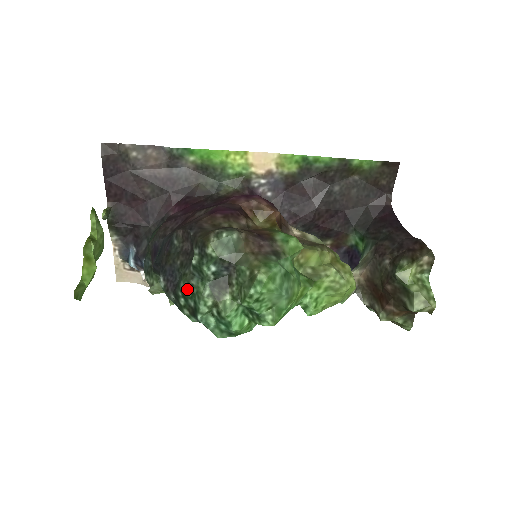
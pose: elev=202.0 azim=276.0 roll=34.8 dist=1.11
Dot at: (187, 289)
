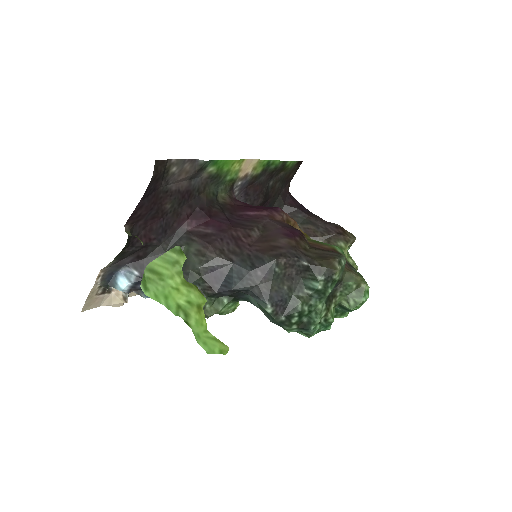
Dot at: (306, 309)
